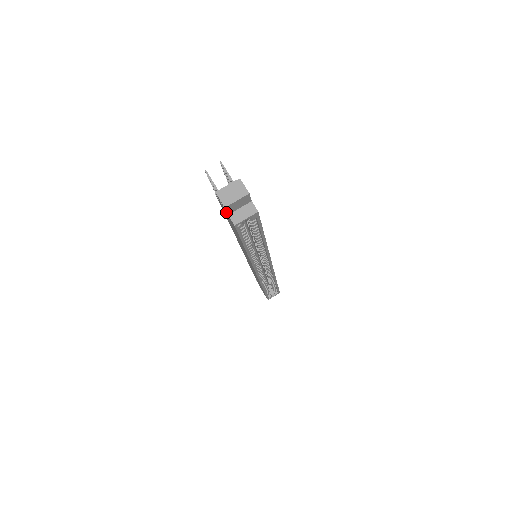
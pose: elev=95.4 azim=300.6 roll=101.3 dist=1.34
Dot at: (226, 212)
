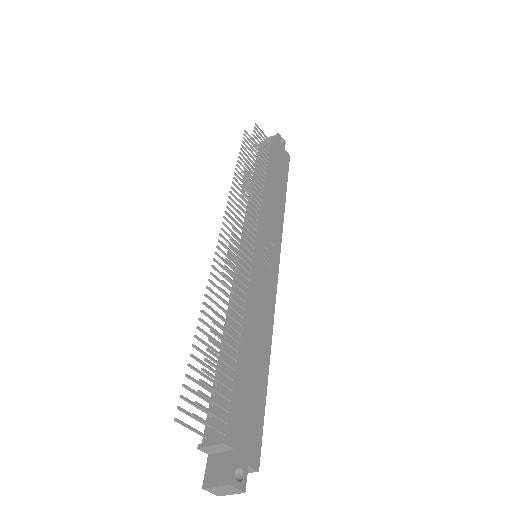
Dot at: occluded
